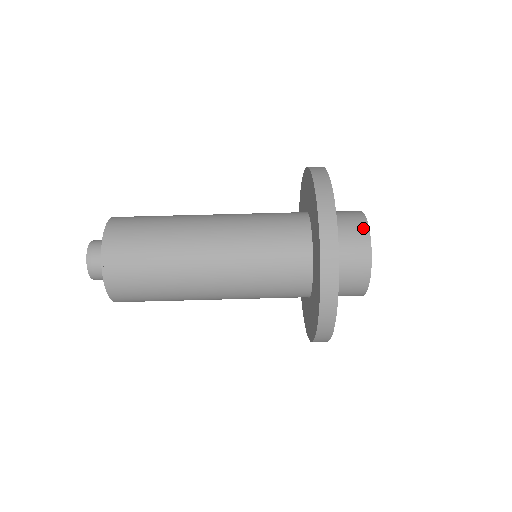
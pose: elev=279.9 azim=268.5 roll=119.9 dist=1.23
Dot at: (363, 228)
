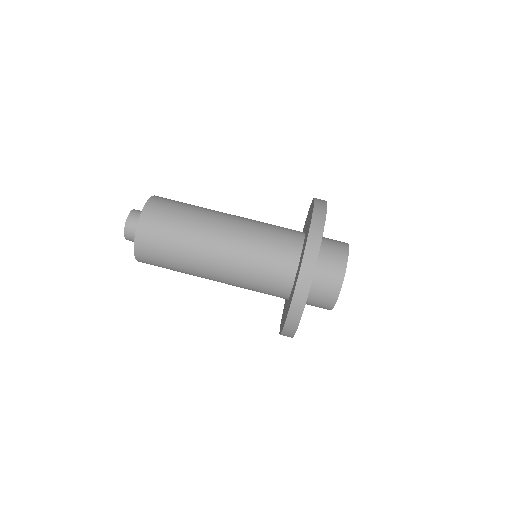
Dot at: (344, 254)
